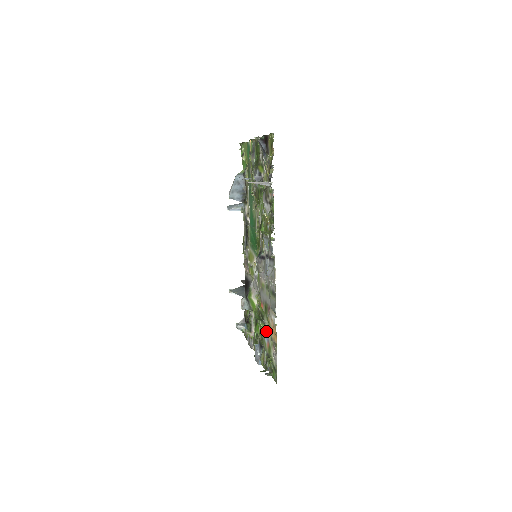
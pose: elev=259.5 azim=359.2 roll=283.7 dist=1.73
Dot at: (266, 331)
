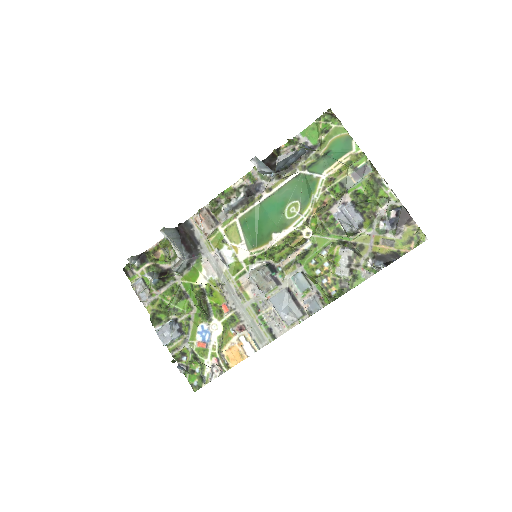
Dot at: (209, 332)
